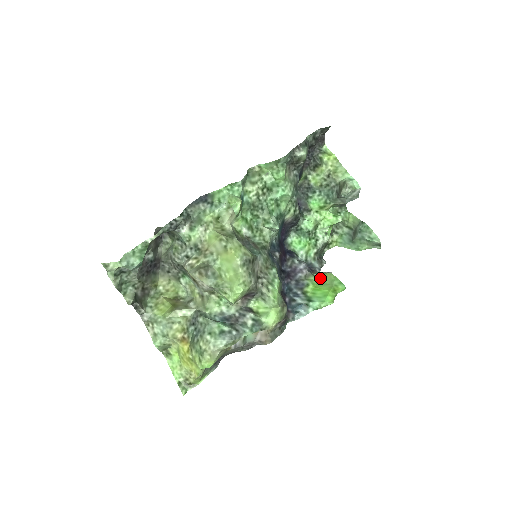
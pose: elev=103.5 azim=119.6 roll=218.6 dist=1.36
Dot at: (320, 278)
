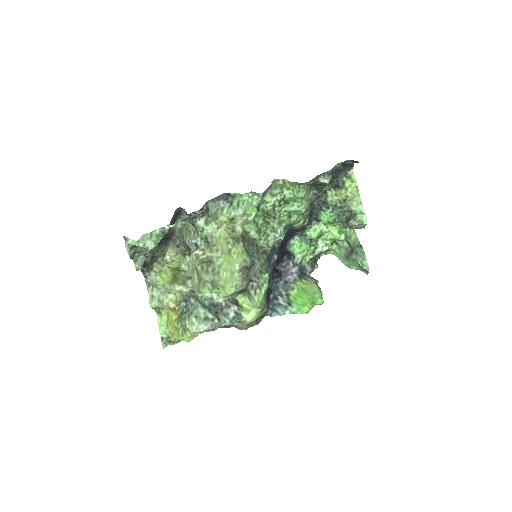
Dot at: (306, 285)
